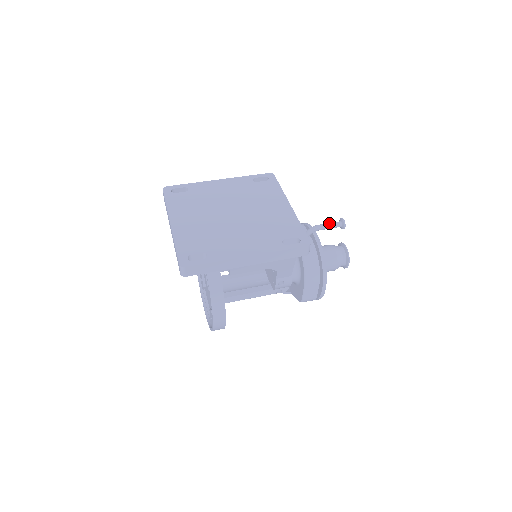
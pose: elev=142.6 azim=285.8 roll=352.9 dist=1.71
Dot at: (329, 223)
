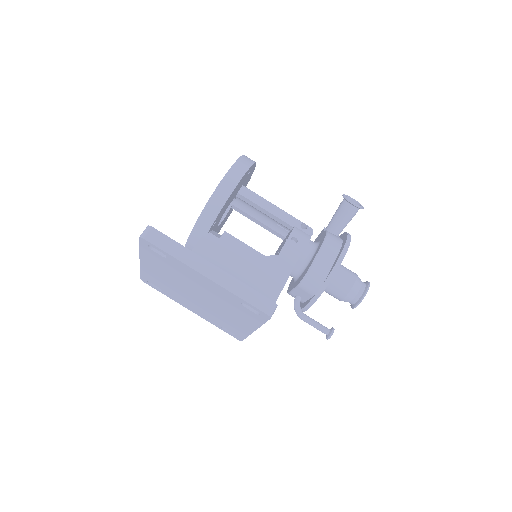
Dot at: (315, 327)
